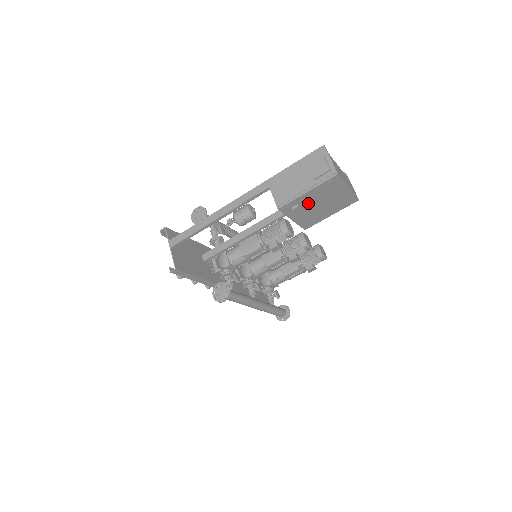
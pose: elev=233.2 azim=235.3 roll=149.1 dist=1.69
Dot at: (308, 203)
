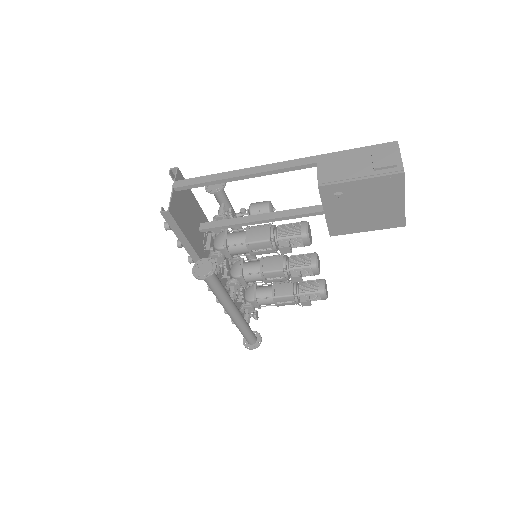
Dot at: (353, 197)
